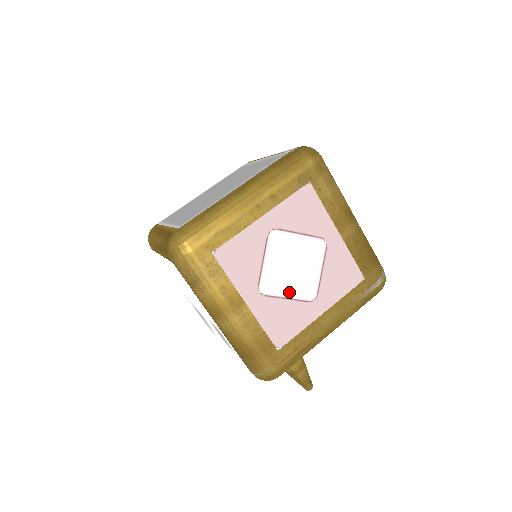
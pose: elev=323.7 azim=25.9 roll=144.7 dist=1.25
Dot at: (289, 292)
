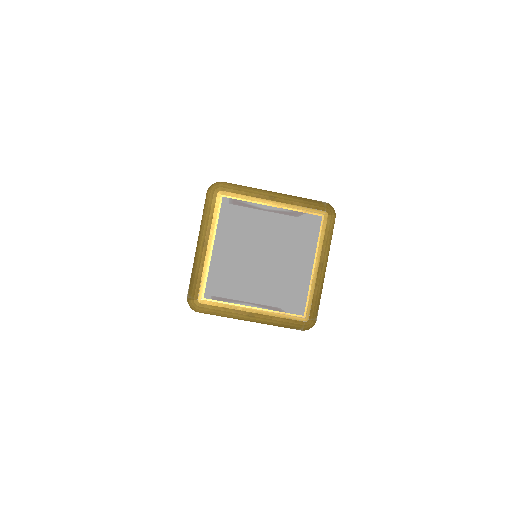
Dot at: occluded
